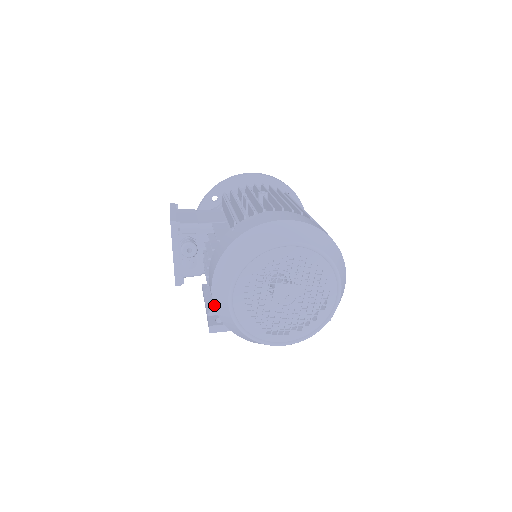
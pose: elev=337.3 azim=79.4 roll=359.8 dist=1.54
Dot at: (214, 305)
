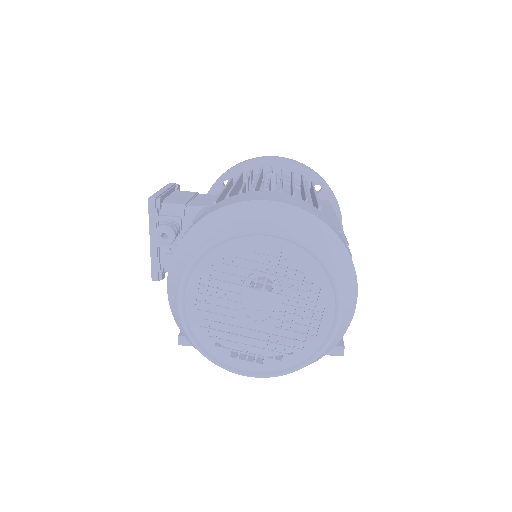
Dot at: (170, 307)
